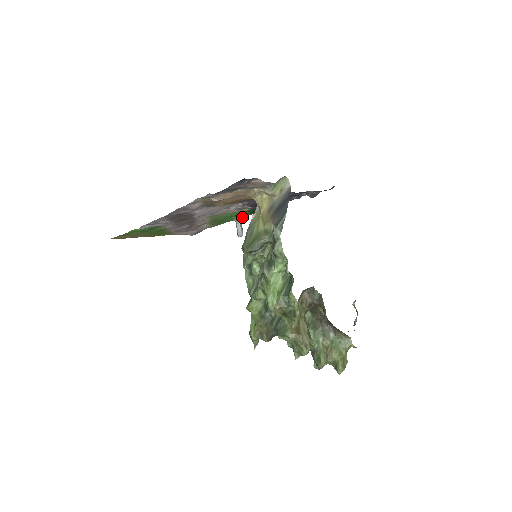
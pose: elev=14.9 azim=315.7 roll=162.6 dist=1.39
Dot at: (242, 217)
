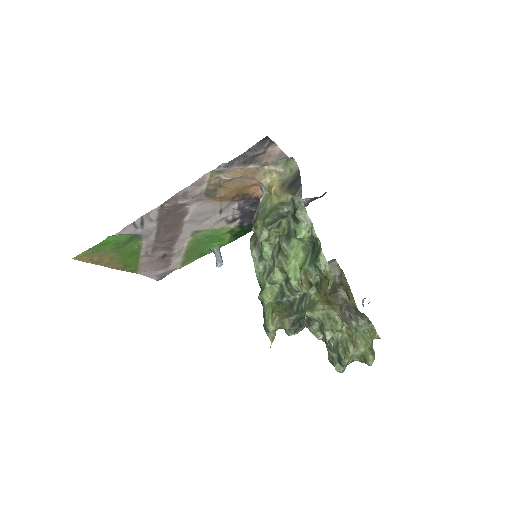
Dot at: (221, 245)
